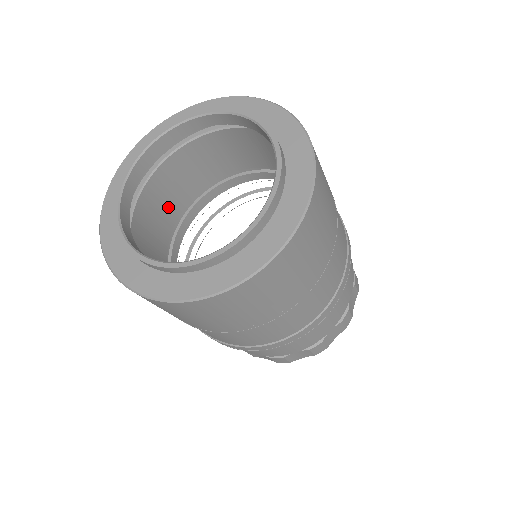
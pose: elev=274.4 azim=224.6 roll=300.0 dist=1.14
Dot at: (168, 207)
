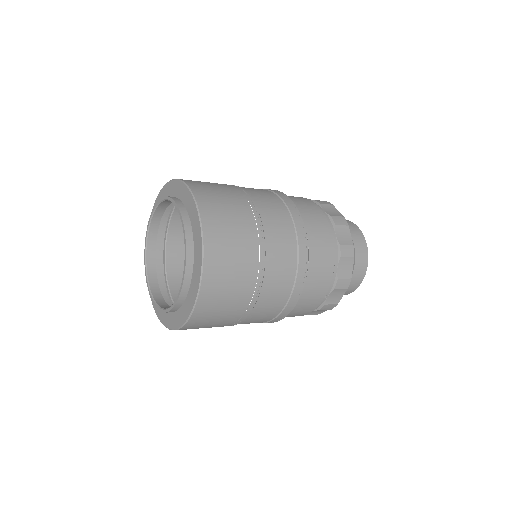
Dot at: occluded
